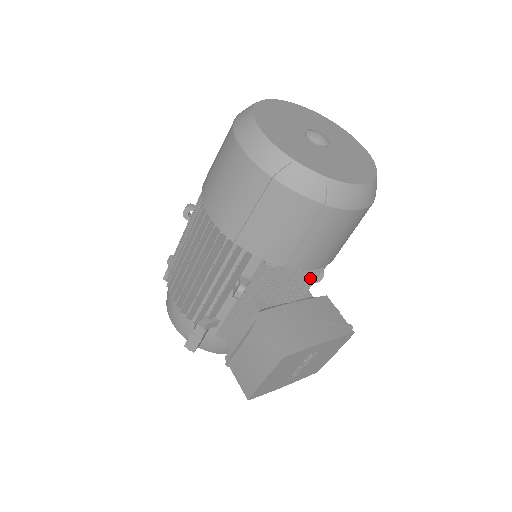
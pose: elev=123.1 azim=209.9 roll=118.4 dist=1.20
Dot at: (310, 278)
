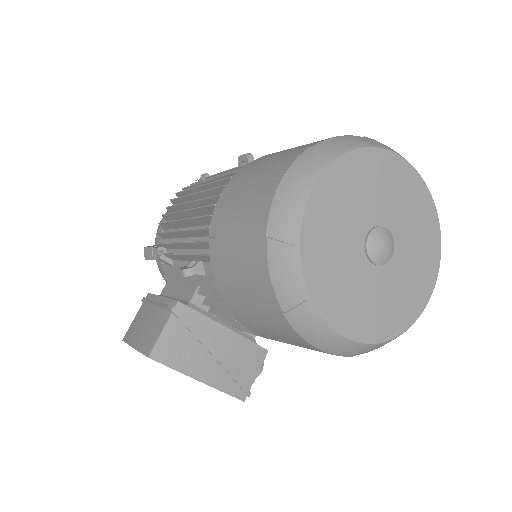
Dot at: occluded
